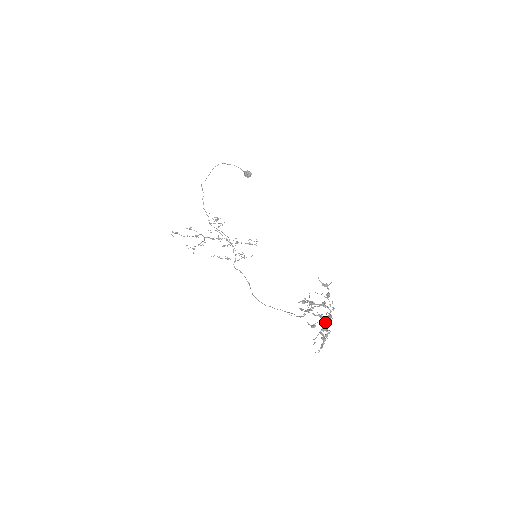
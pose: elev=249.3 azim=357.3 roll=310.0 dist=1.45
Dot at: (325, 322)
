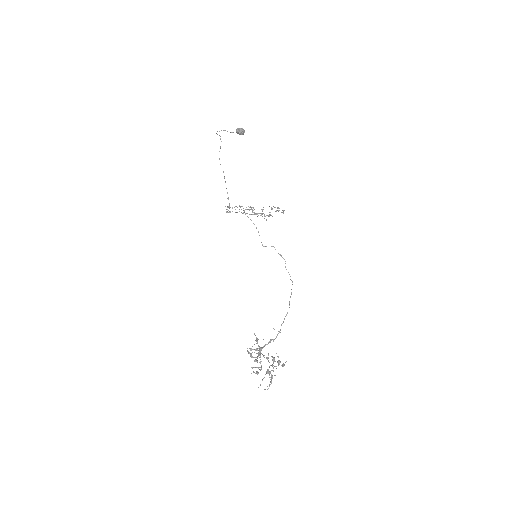
Dot at: occluded
